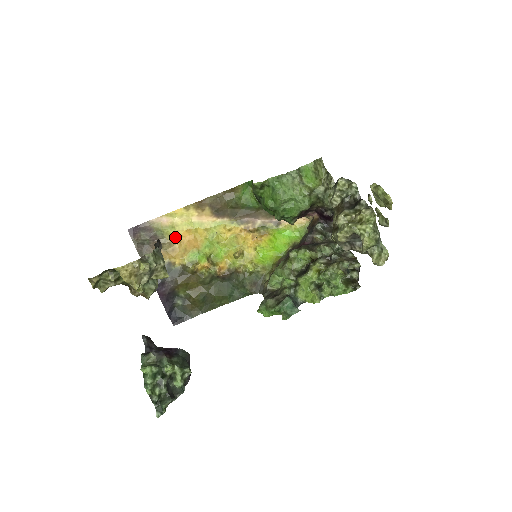
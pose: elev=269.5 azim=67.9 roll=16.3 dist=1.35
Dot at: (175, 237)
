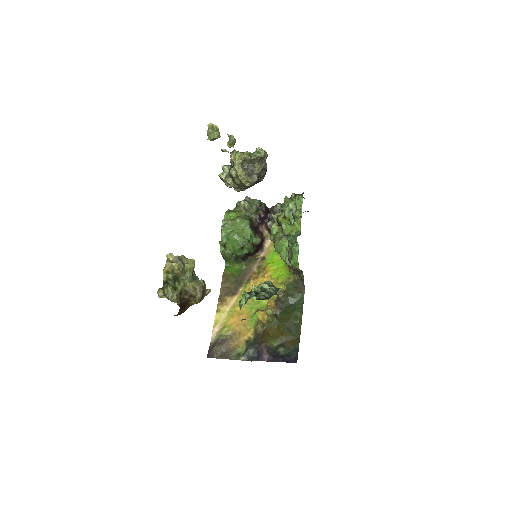
Dot at: (231, 327)
